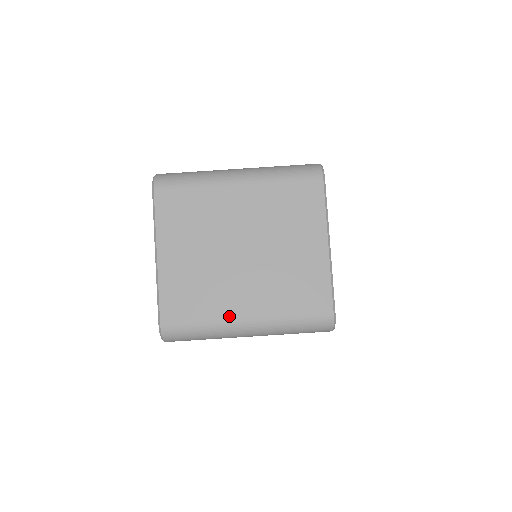
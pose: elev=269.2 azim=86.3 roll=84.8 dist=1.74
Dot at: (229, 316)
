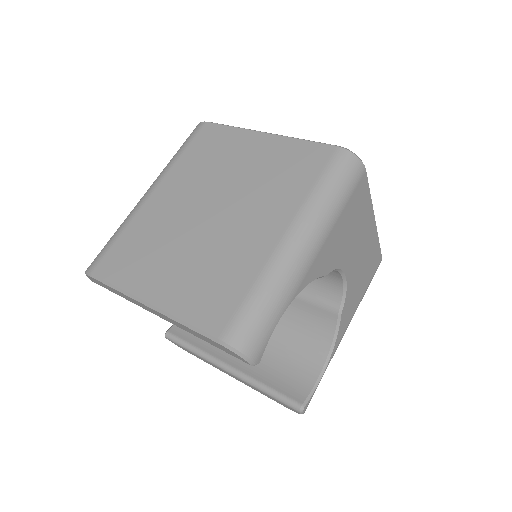
Dot at: (268, 253)
